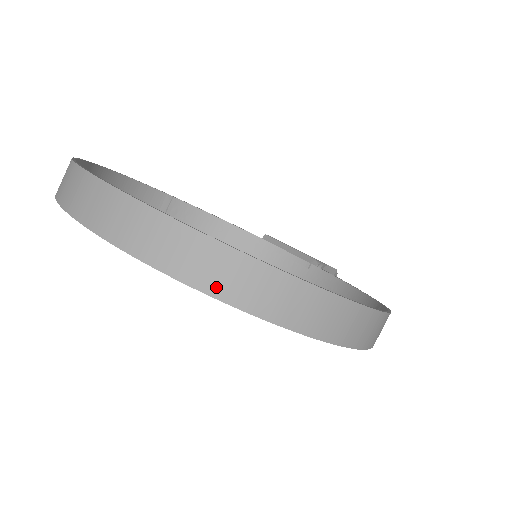
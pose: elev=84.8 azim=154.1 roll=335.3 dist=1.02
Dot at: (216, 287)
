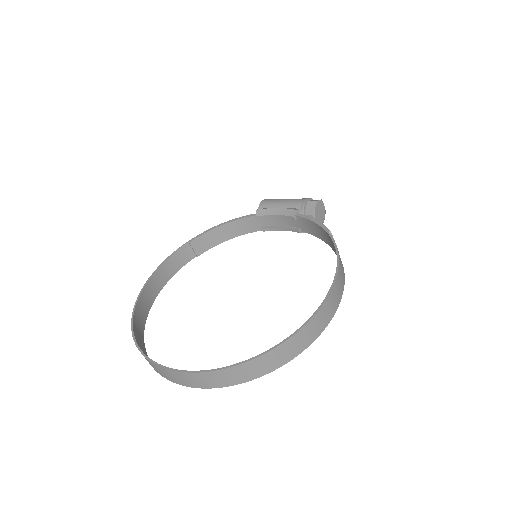
Dot at: (228, 383)
